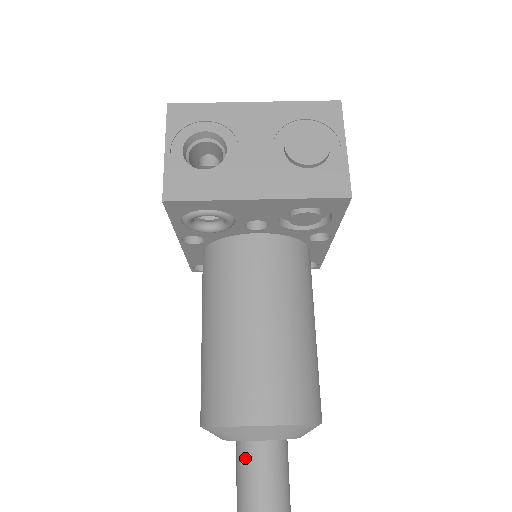
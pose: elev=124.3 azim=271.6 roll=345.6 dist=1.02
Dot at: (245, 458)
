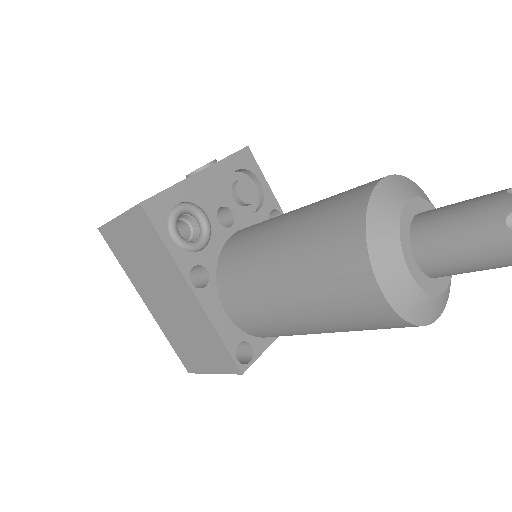
Dot at: (429, 228)
